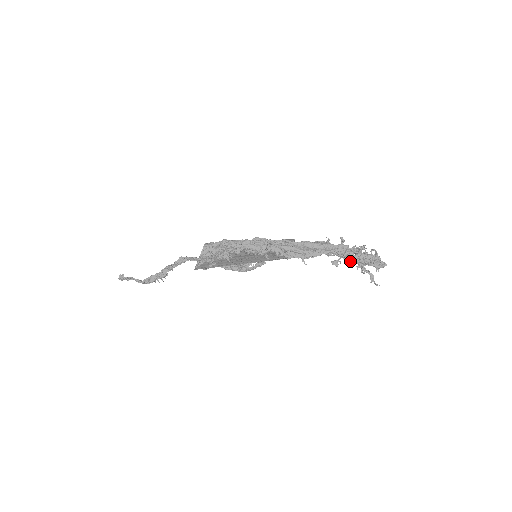
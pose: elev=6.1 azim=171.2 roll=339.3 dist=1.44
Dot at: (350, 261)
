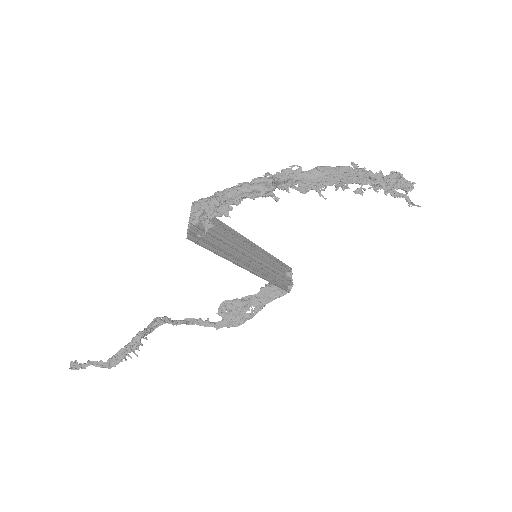
Dot at: (374, 186)
